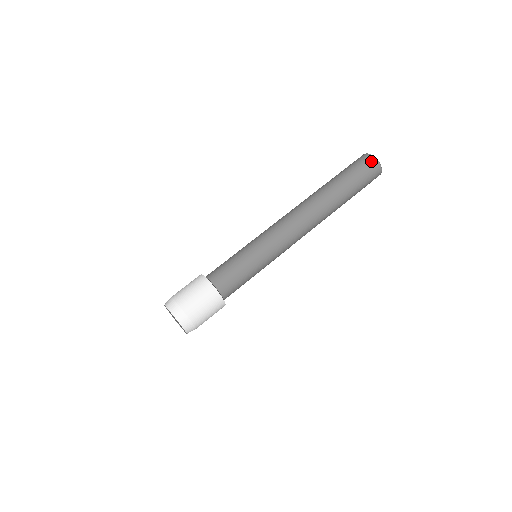
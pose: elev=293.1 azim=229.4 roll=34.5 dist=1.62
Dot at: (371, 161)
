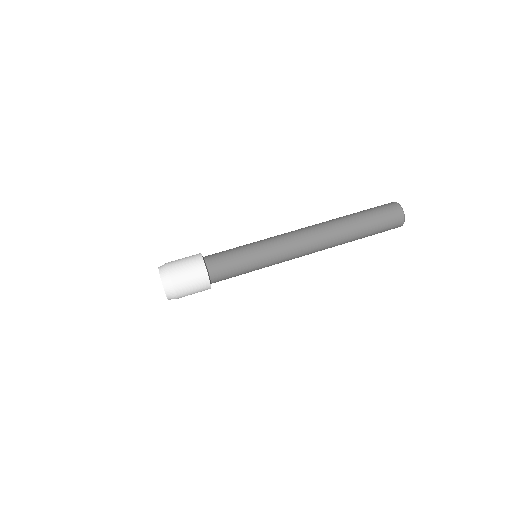
Dot at: (392, 204)
